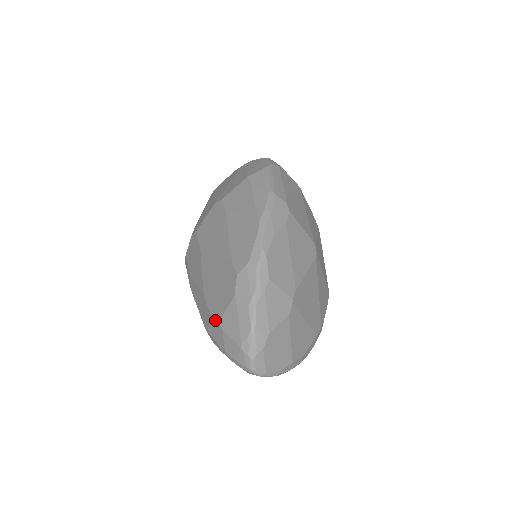
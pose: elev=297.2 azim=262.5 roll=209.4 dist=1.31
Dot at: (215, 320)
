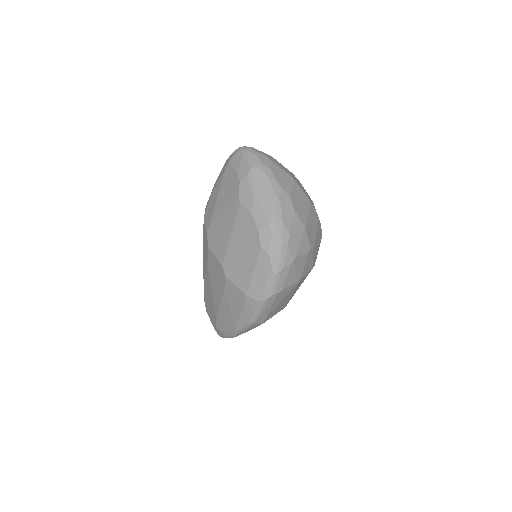
Dot at: (205, 306)
